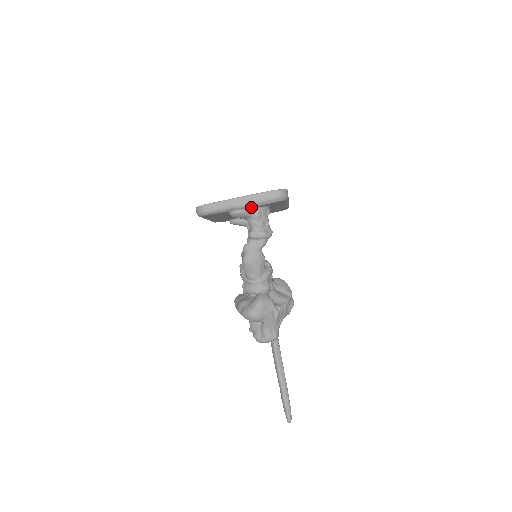
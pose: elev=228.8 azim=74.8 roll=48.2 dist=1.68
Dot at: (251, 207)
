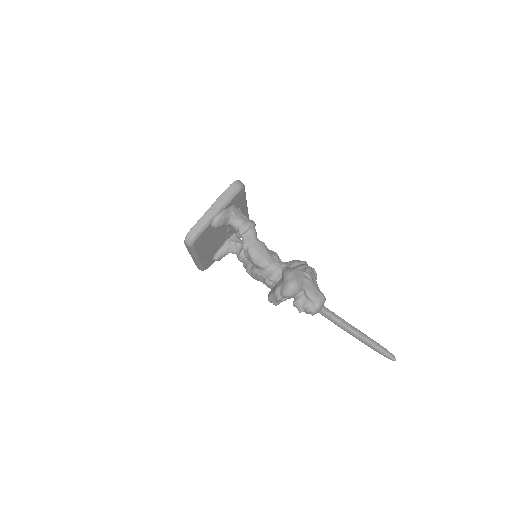
Dot at: (225, 207)
